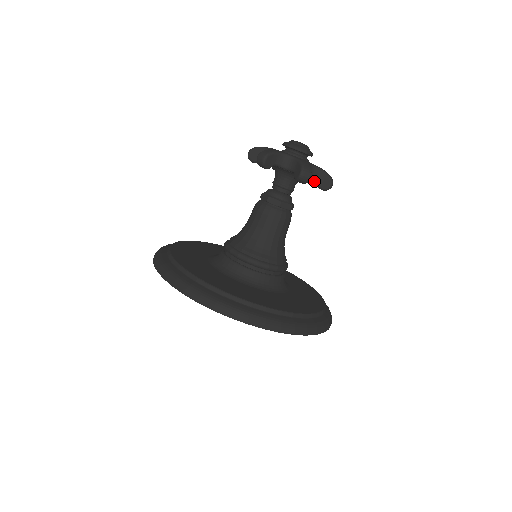
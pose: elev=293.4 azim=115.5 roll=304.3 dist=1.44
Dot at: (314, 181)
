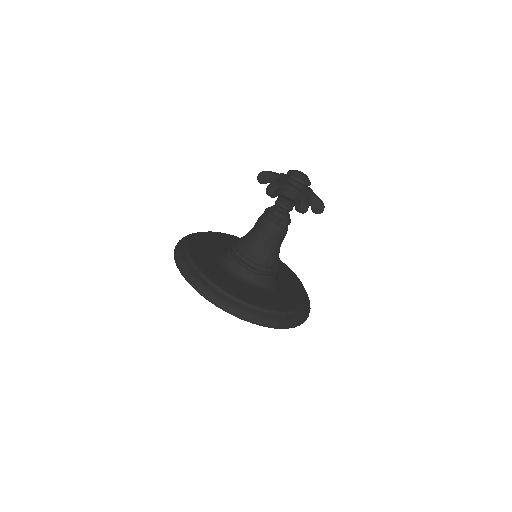
Dot at: (317, 211)
